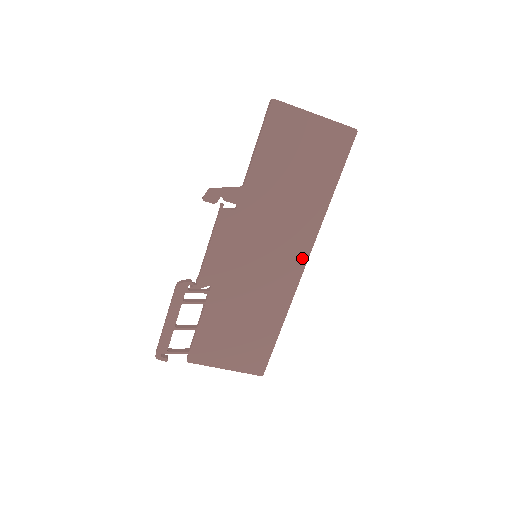
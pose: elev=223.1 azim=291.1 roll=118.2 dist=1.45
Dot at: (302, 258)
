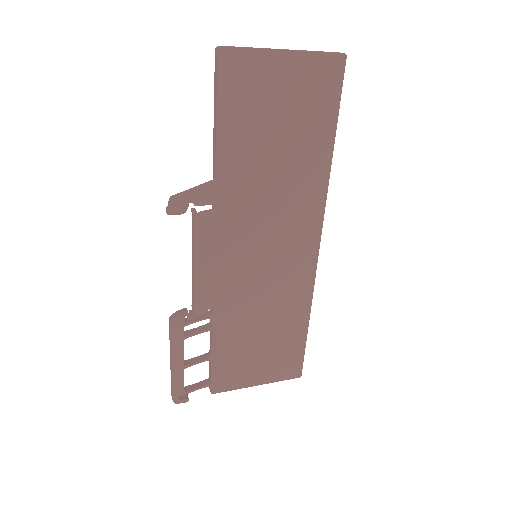
Dot at: (313, 240)
